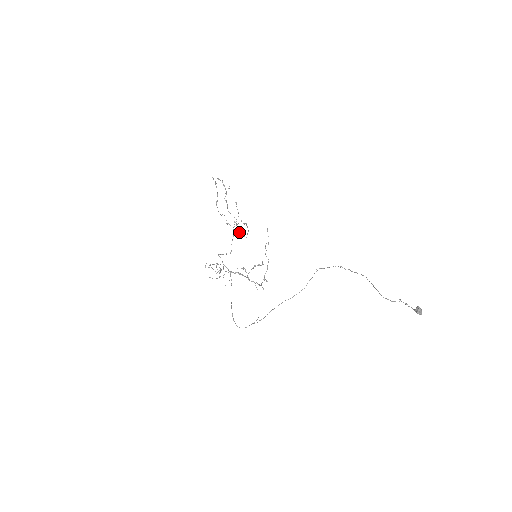
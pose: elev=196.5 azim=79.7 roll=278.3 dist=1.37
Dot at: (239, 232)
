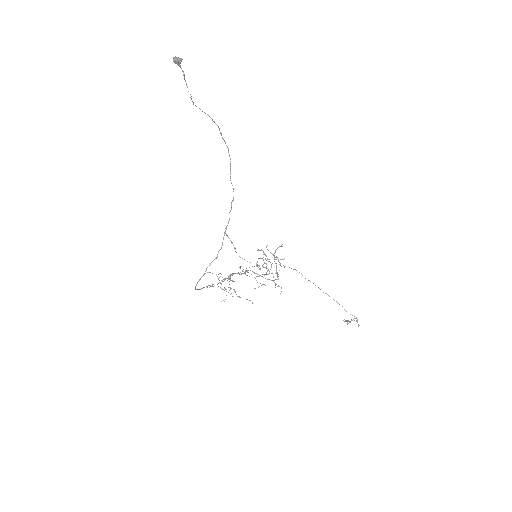
Dot at: (358, 326)
